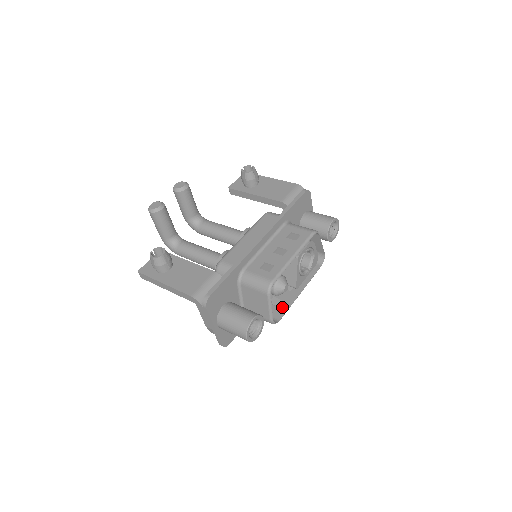
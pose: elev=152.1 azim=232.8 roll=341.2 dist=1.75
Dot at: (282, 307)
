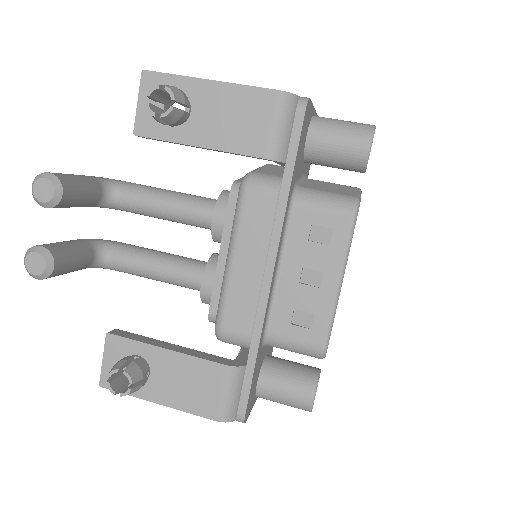
Dot at: occluded
